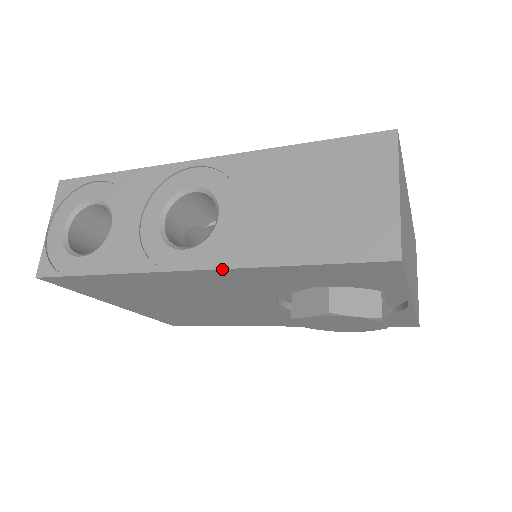
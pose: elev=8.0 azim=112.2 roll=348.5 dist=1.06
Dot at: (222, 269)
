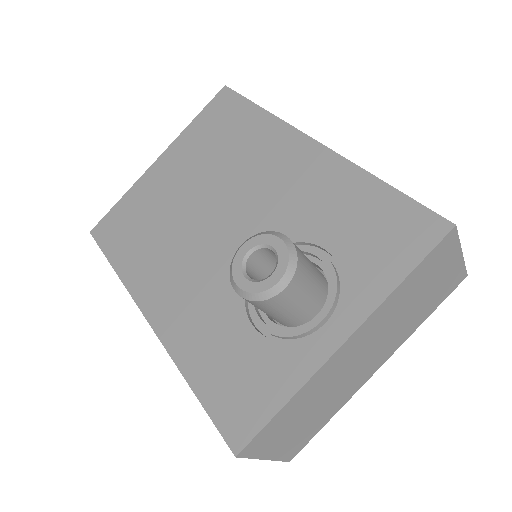
Dot at: occluded
